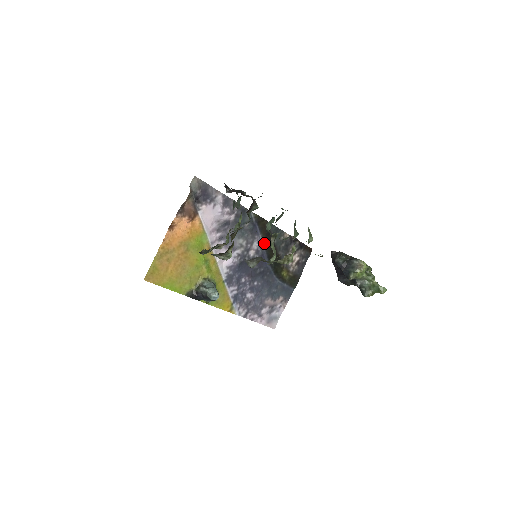
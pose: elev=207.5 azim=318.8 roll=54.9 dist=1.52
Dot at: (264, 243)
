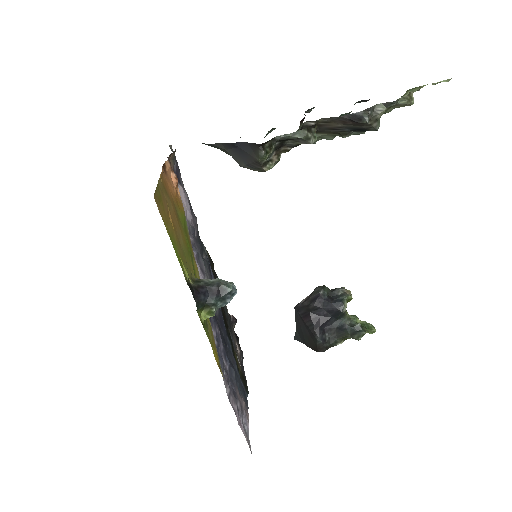
Dot at: occluded
